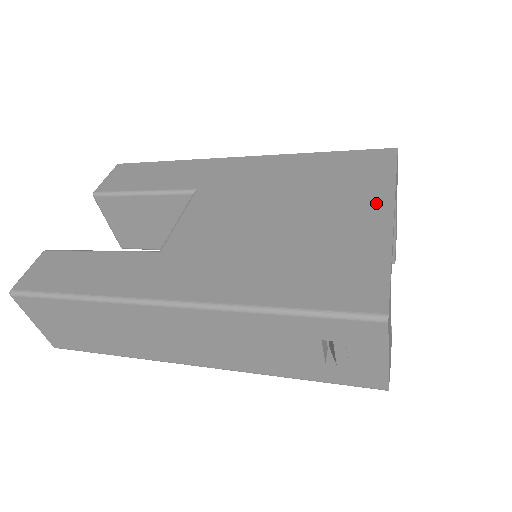
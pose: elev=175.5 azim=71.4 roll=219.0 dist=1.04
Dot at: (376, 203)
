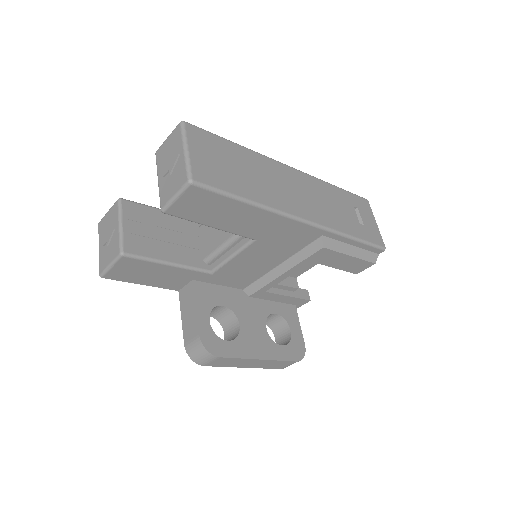
Dot at: occluded
